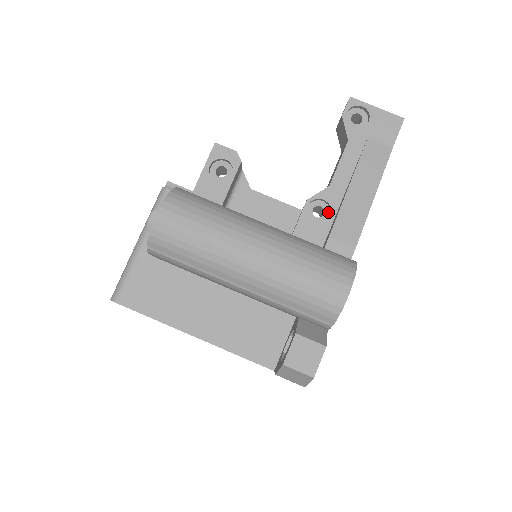
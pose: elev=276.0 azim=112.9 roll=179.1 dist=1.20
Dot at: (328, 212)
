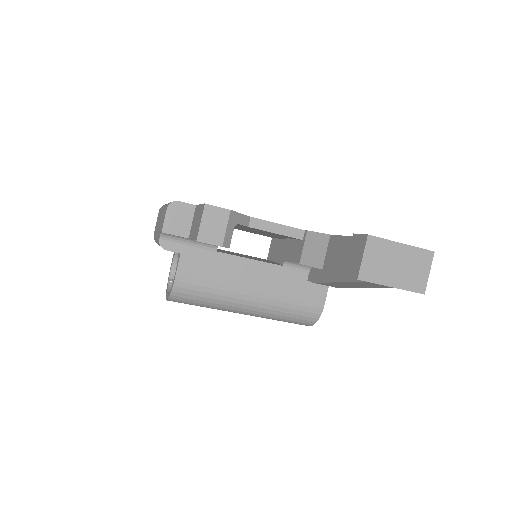
Dot at: occluded
